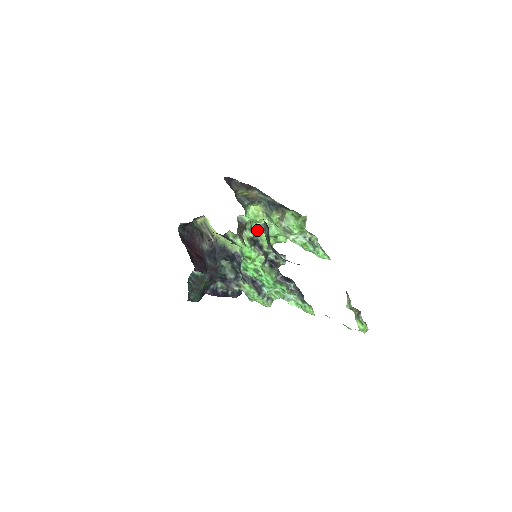
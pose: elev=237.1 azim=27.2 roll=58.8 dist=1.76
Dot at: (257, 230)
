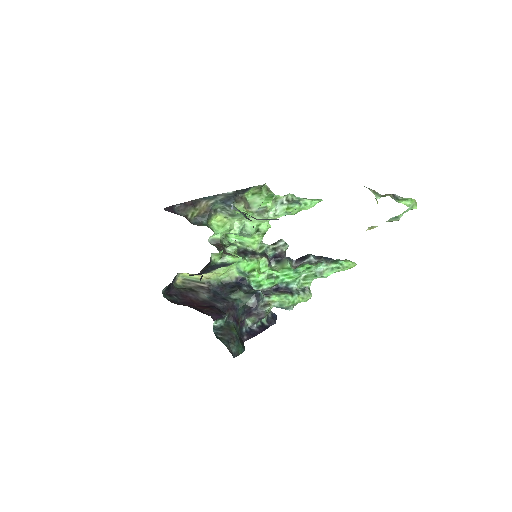
Dot at: (236, 242)
